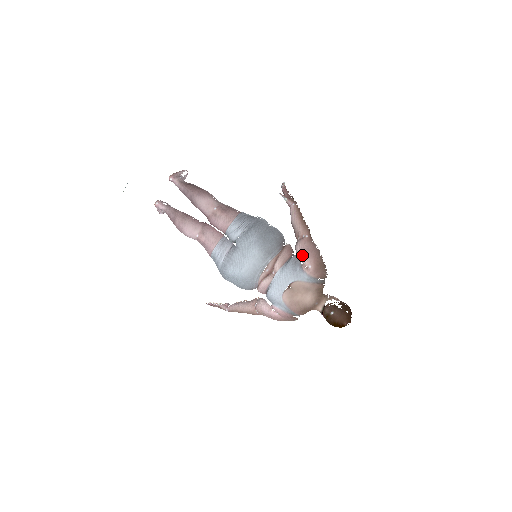
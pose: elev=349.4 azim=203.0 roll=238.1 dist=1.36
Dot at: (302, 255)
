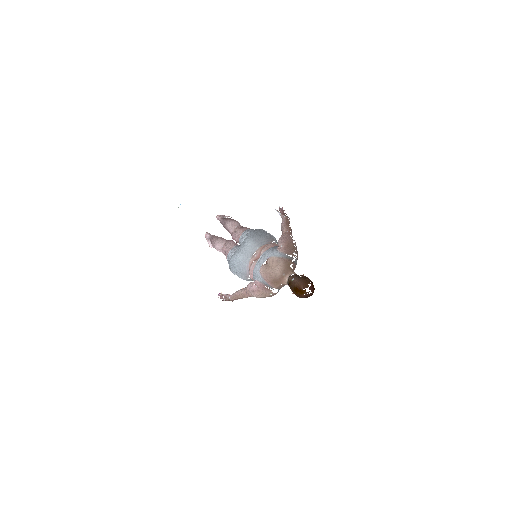
Dot at: (279, 241)
